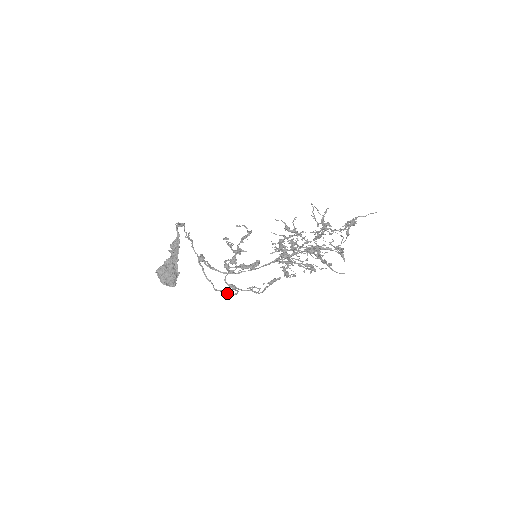
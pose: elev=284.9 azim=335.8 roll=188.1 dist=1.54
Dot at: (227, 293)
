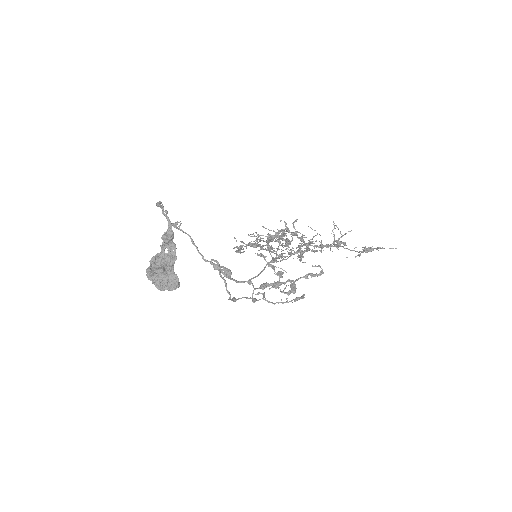
Dot at: (236, 300)
